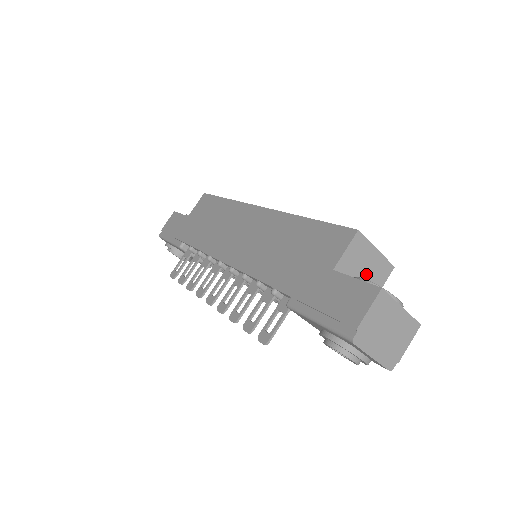
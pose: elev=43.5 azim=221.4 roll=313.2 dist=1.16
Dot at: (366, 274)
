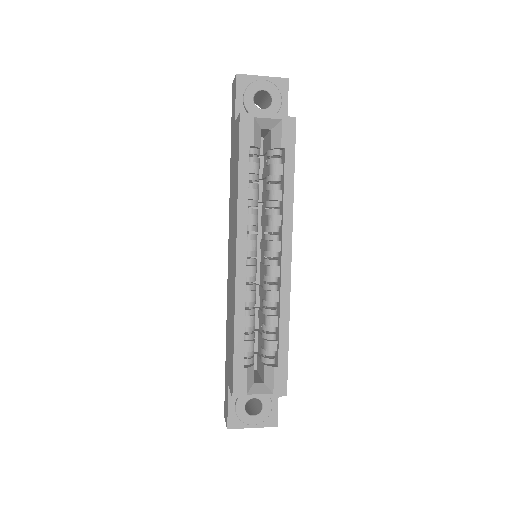
Dot at: occluded
